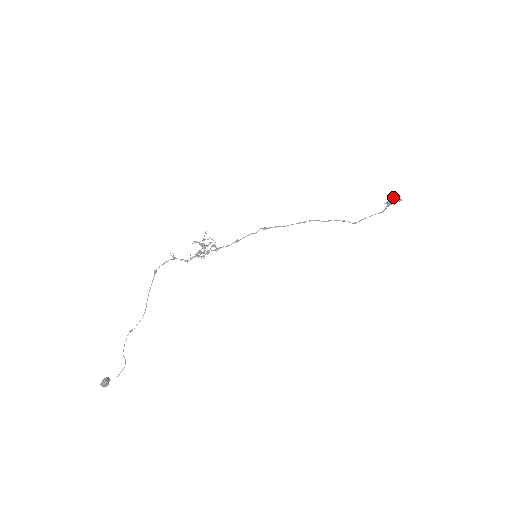
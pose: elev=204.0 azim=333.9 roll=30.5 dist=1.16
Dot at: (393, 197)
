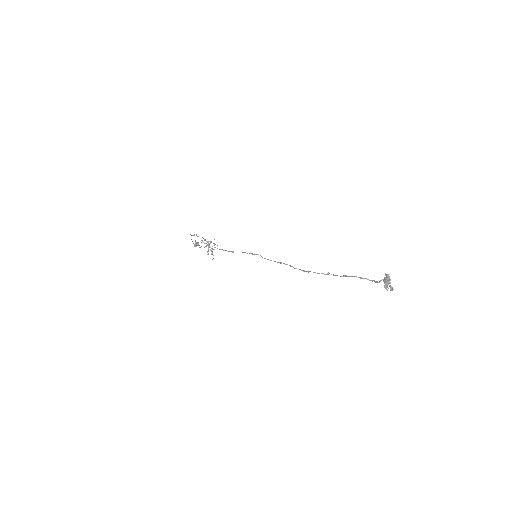
Dot at: (387, 281)
